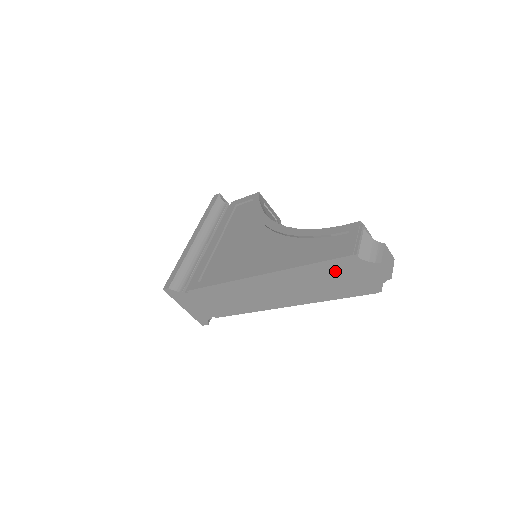
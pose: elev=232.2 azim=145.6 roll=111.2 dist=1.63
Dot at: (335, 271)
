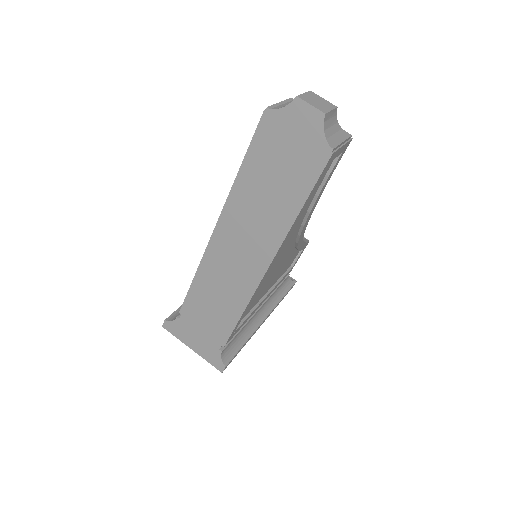
Dot at: (268, 155)
